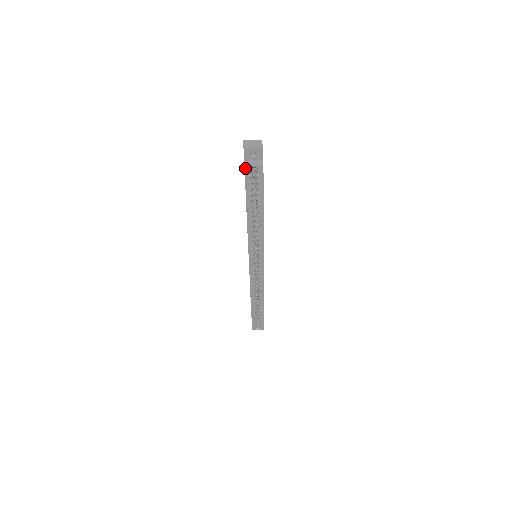
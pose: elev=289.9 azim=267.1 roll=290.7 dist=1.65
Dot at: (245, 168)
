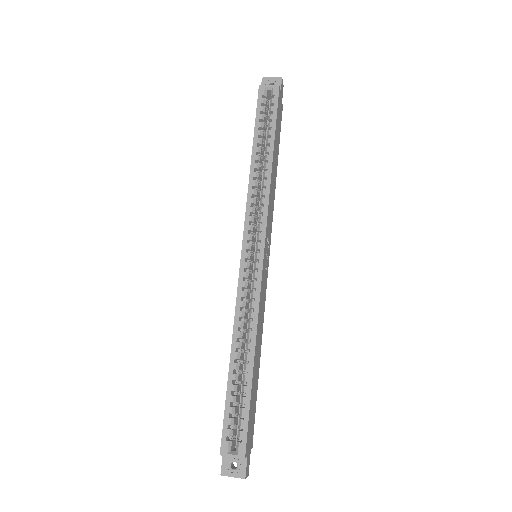
Dot at: (259, 88)
